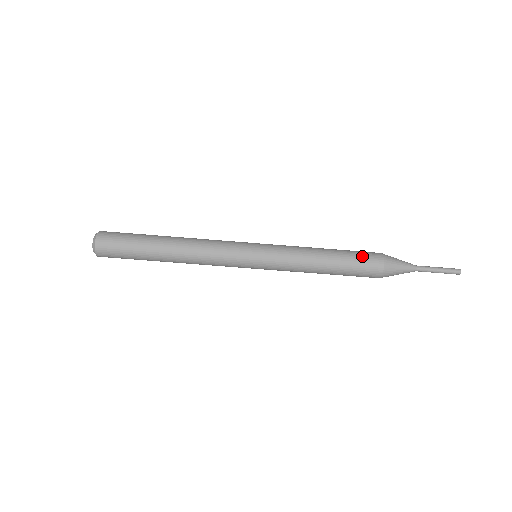
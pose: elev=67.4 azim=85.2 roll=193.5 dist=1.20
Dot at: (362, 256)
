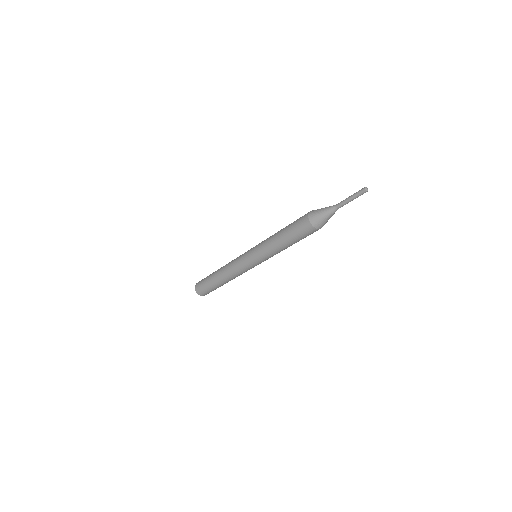
Dot at: (297, 222)
